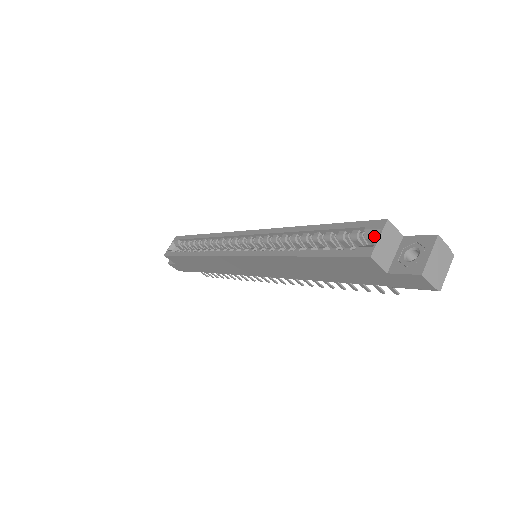
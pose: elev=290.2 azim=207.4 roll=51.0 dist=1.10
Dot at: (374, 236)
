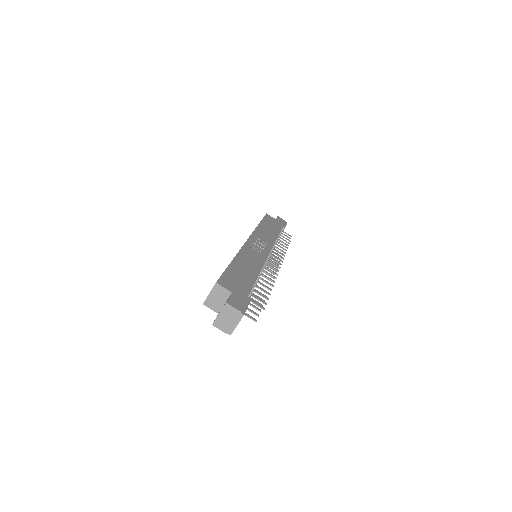
Dot at: occluded
